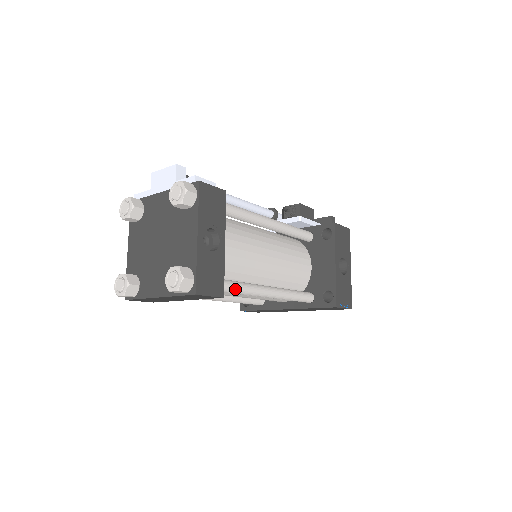
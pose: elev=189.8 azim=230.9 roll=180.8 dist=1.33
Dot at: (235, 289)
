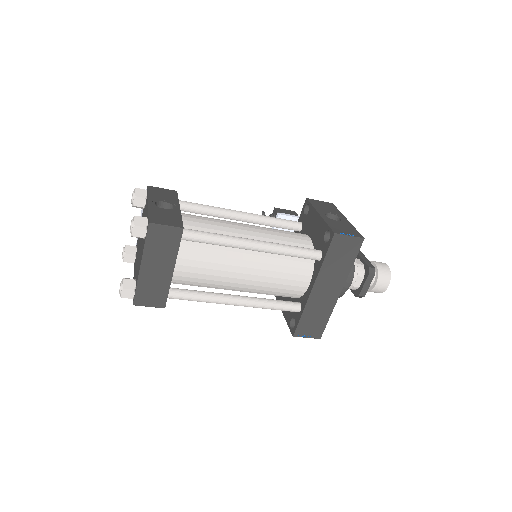
Dot at: (203, 234)
